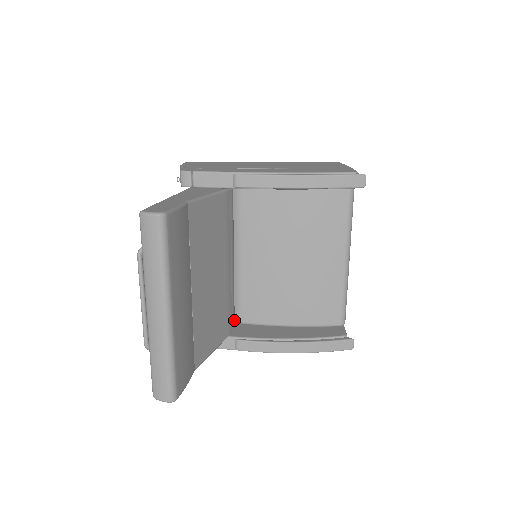
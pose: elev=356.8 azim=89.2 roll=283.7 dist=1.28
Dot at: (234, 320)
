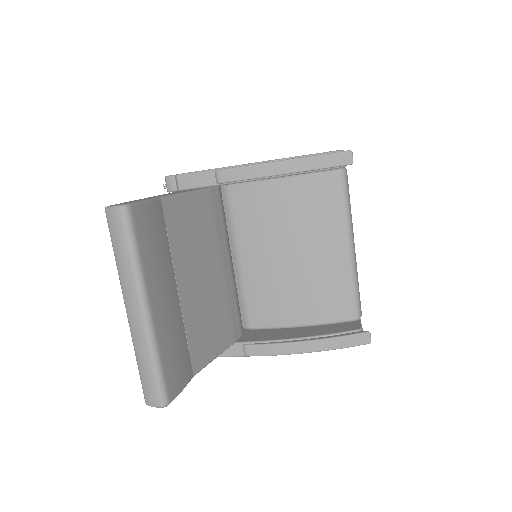
Dot at: (241, 325)
